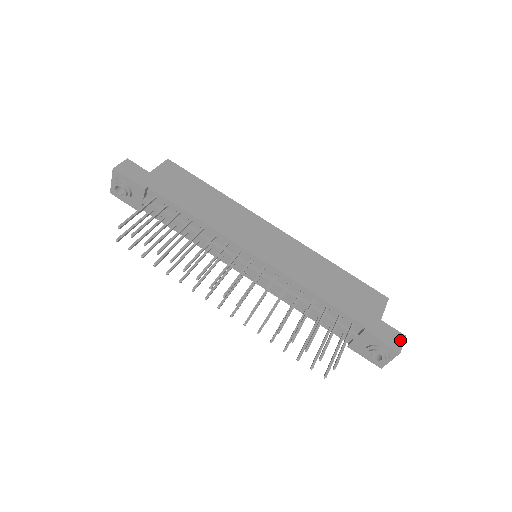
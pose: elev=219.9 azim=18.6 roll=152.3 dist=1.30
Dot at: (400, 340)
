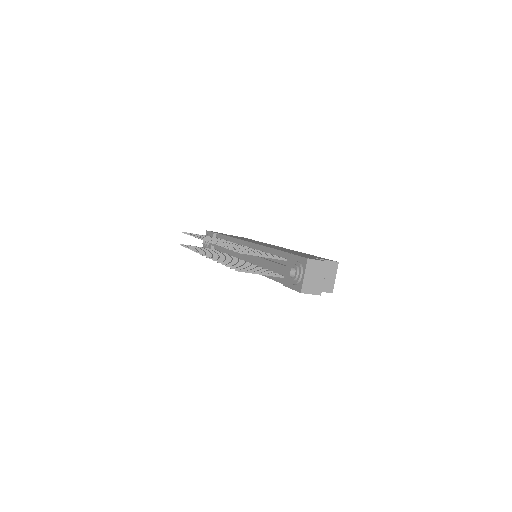
Dot at: (318, 260)
